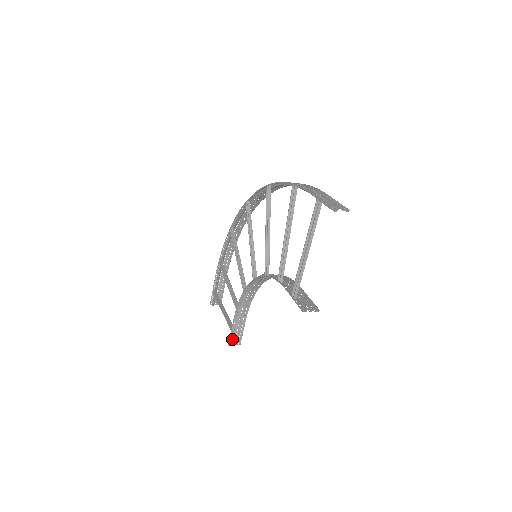
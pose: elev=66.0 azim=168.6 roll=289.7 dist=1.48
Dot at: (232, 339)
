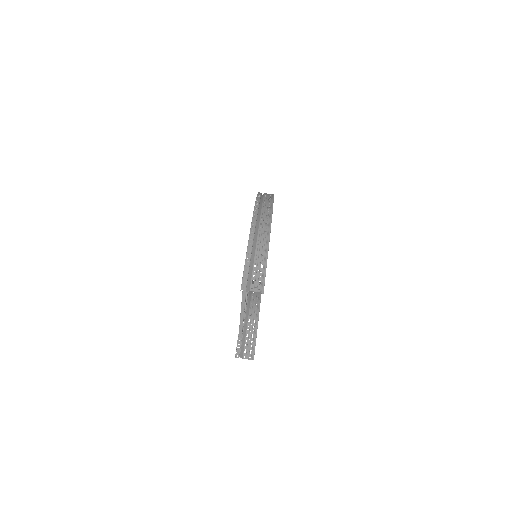
Dot at: occluded
